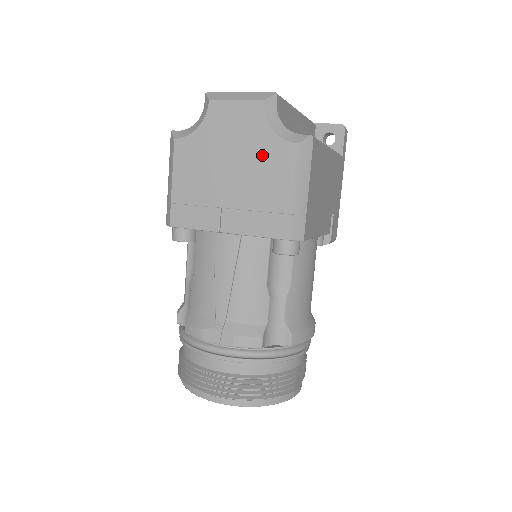
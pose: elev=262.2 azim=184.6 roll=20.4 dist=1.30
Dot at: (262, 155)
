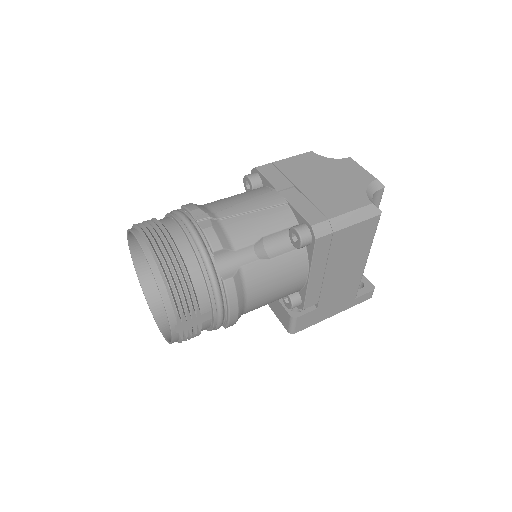
Dot at: (348, 191)
